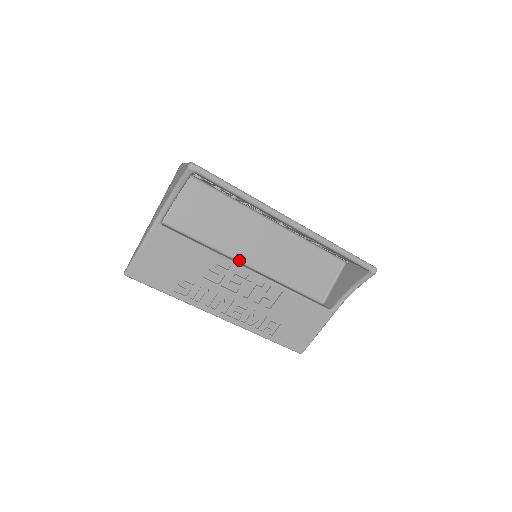
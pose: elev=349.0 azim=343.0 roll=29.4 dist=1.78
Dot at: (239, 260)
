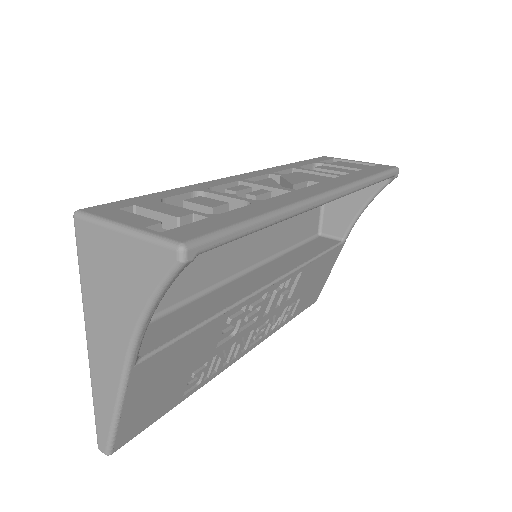
Dot at: (232, 276)
